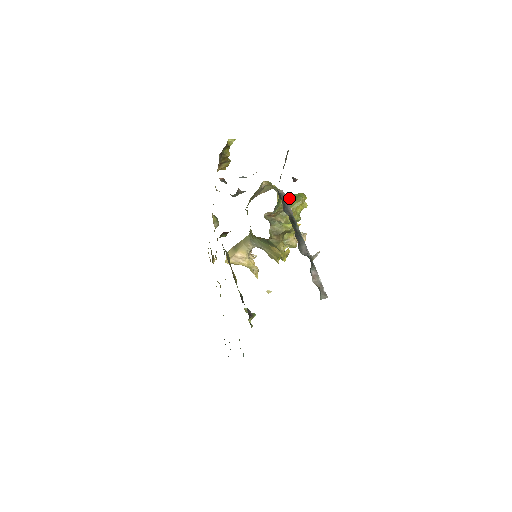
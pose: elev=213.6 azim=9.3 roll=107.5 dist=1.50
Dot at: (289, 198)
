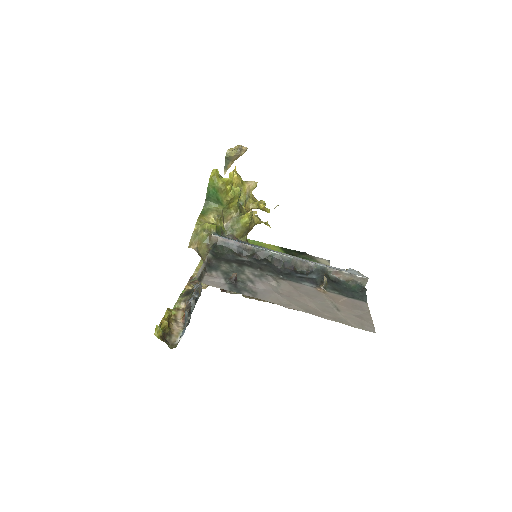
Dot at: (209, 196)
